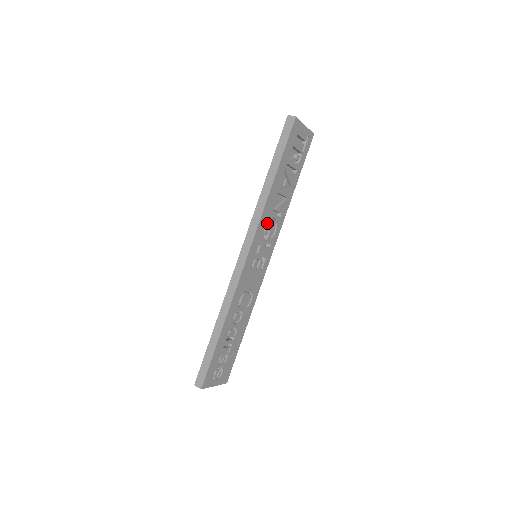
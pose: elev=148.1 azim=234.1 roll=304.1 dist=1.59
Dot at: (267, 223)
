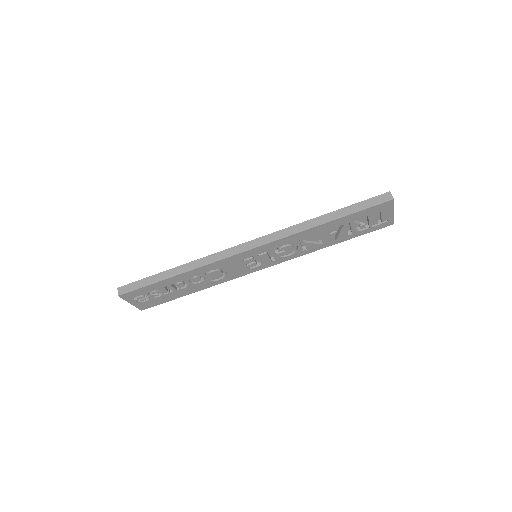
Dot at: (289, 244)
